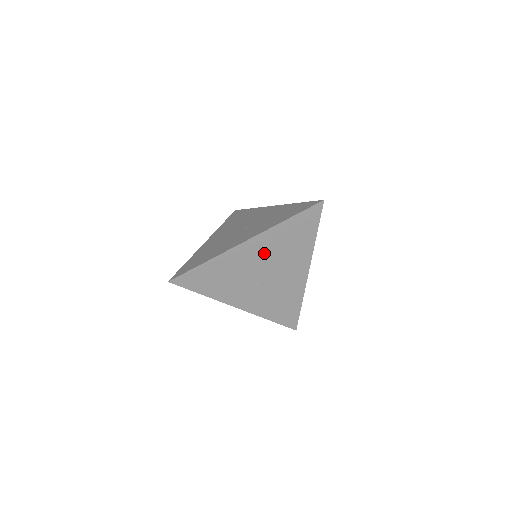
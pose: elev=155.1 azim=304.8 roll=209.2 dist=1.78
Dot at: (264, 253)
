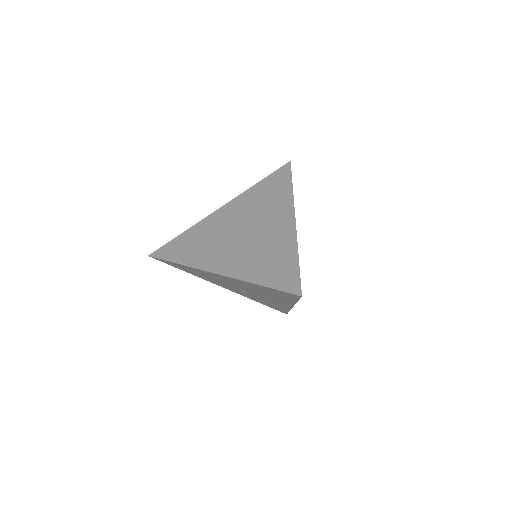
Dot at: (239, 284)
